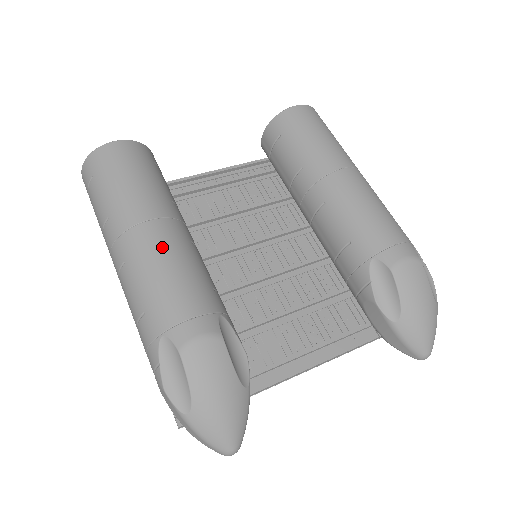
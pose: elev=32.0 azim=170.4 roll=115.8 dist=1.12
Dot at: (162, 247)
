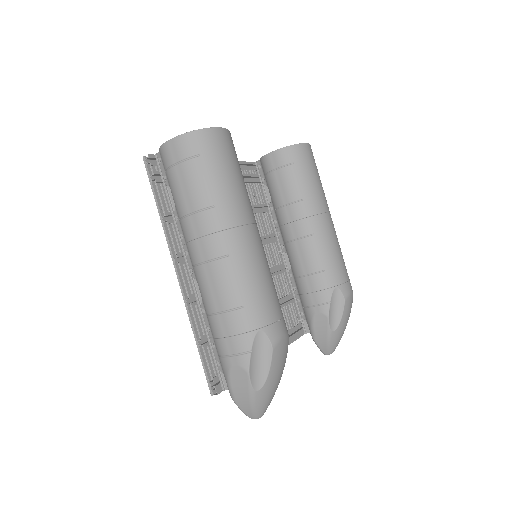
Dot at: (260, 253)
